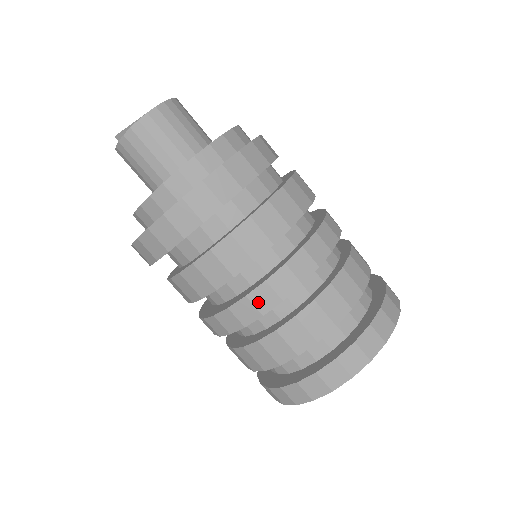
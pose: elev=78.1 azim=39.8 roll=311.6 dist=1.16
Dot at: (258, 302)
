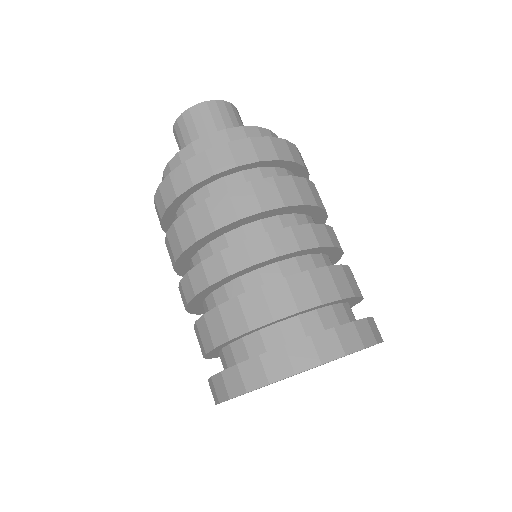
Dot at: (185, 290)
